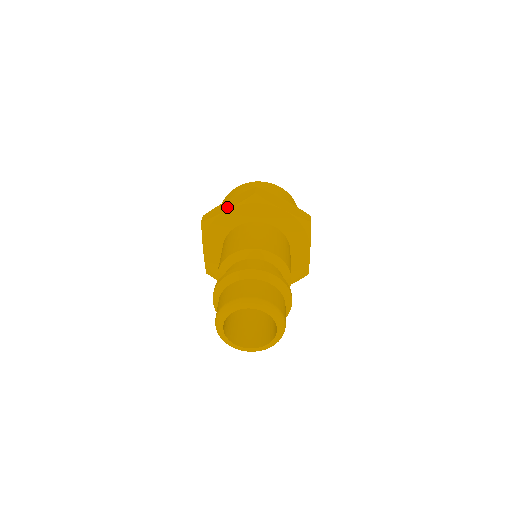
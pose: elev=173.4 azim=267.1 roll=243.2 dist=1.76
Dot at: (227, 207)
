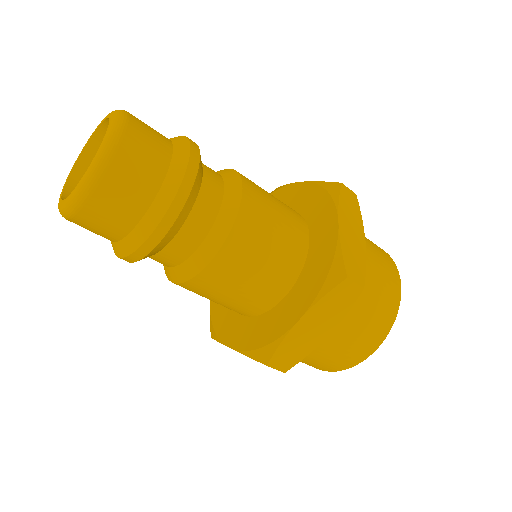
Dot at: occluded
